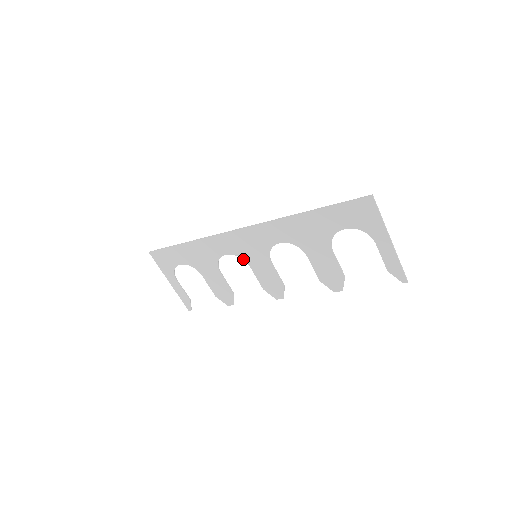
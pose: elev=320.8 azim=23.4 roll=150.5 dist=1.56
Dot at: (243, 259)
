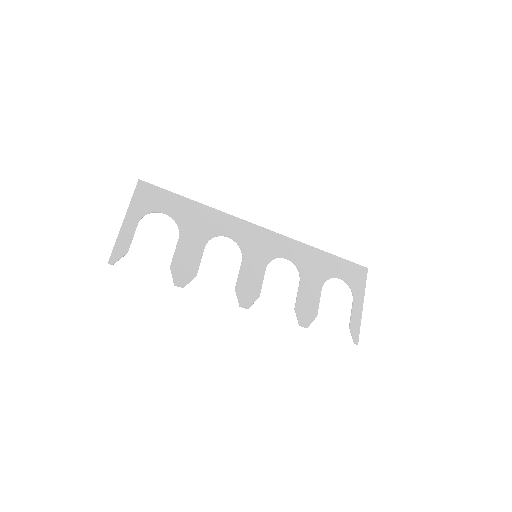
Dot at: (242, 251)
